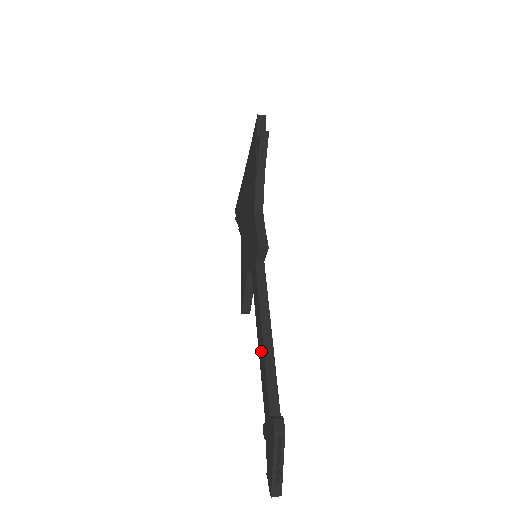
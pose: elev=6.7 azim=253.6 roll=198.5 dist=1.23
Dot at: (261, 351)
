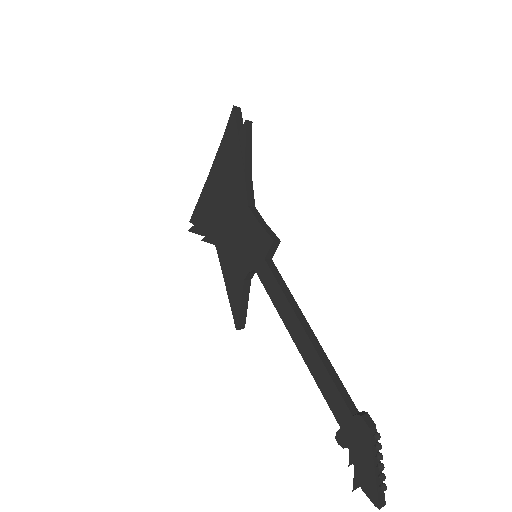
Dot at: (308, 351)
